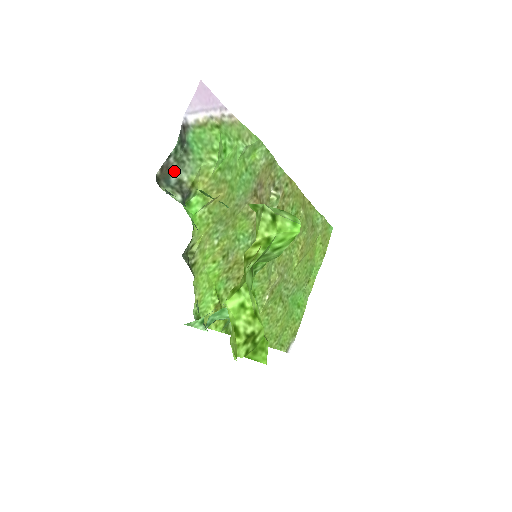
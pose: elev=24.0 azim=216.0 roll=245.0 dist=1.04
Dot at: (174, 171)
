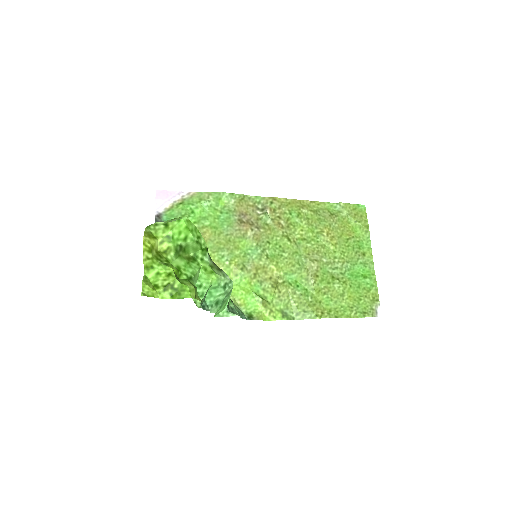
Dot at: occluded
